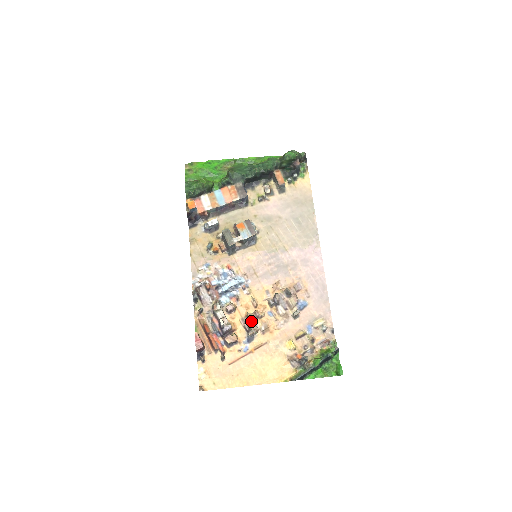
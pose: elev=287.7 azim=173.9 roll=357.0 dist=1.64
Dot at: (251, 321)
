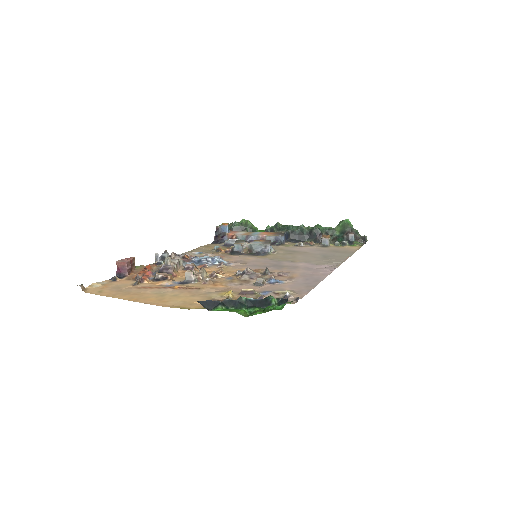
Dot at: (200, 270)
